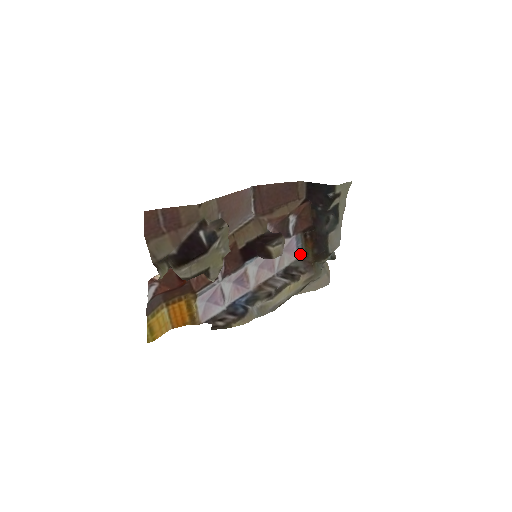
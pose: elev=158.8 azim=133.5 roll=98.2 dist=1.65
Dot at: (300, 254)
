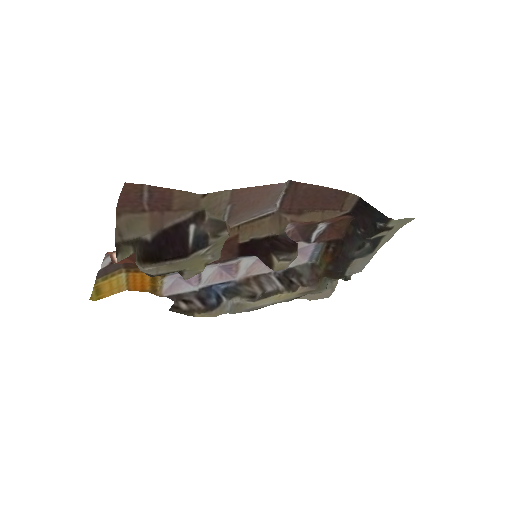
Dot at: (312, 260)
